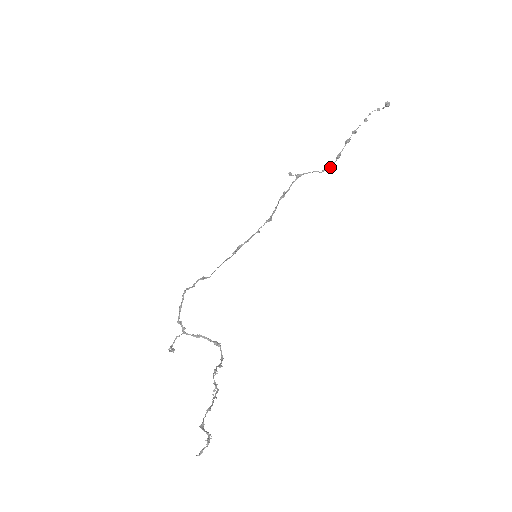
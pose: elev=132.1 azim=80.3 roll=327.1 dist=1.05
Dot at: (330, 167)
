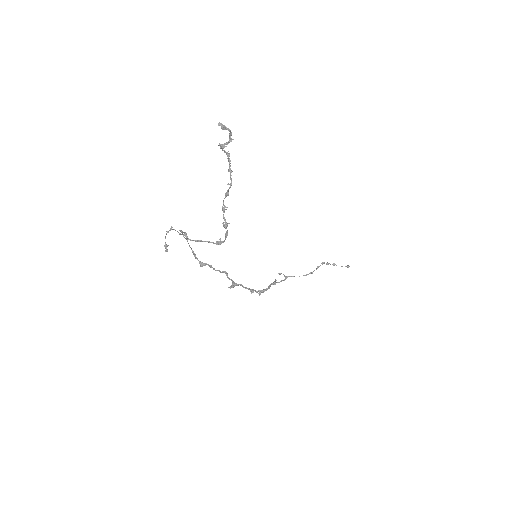
Dot at: occluded
